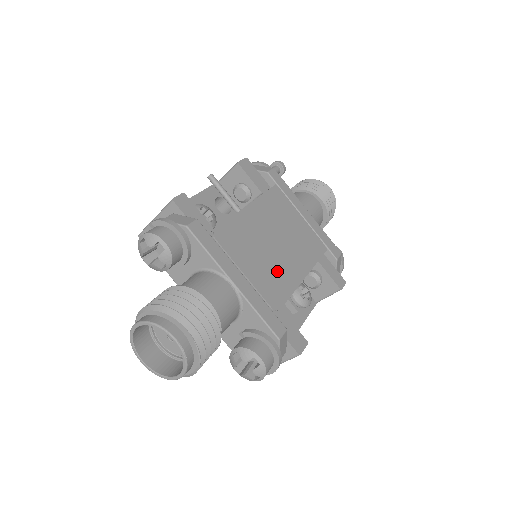
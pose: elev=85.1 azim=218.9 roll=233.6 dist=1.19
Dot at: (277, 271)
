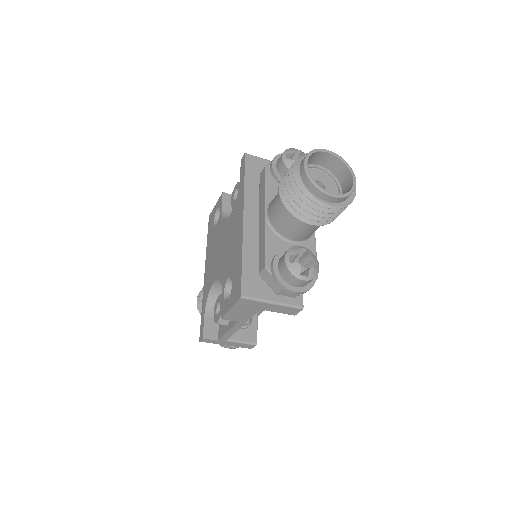
Dot at: occluded
